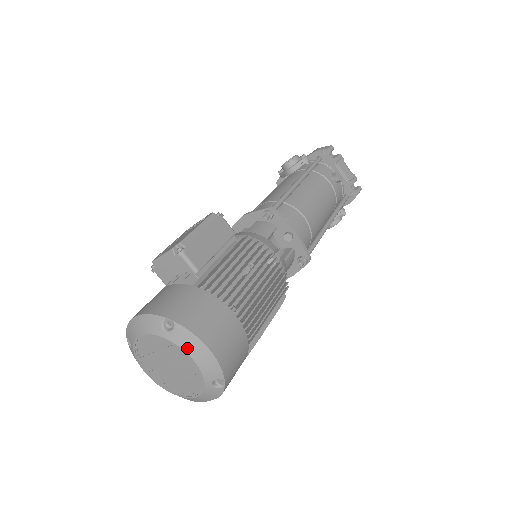
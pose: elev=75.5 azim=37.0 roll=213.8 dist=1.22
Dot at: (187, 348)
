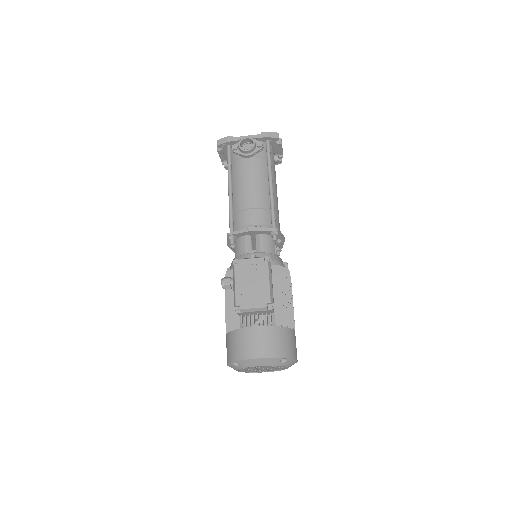
Dot at: (289, 365)
